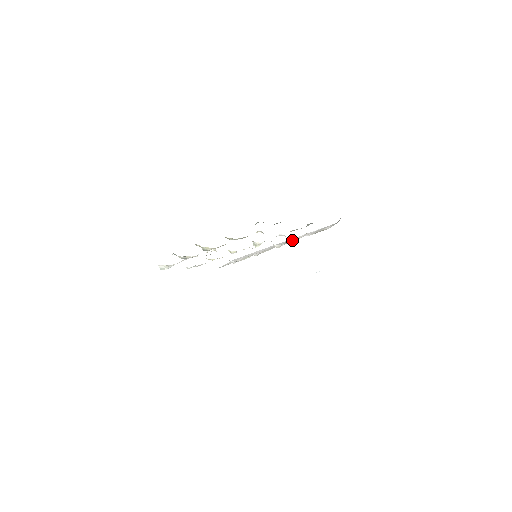
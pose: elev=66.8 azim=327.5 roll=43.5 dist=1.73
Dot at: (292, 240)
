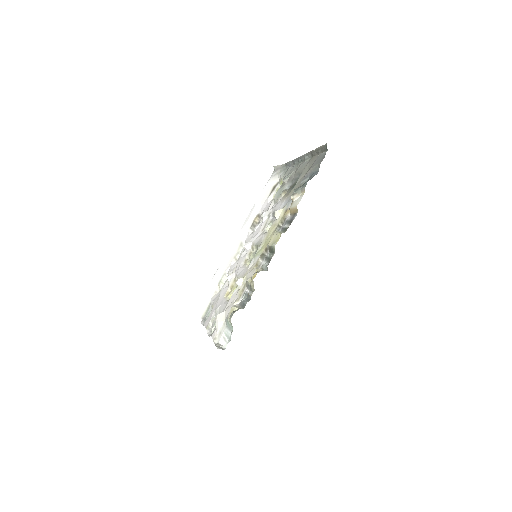
Dot at: (252, 222)
